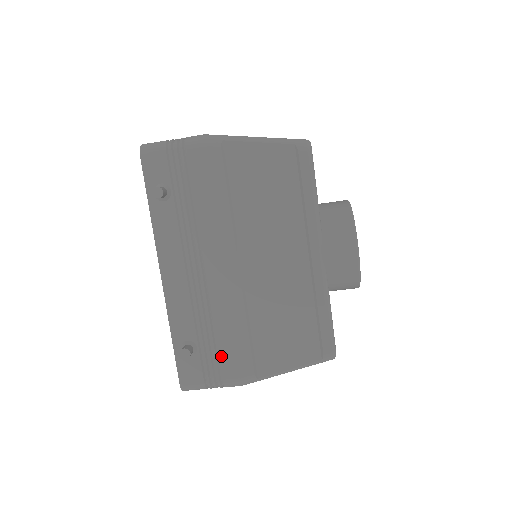
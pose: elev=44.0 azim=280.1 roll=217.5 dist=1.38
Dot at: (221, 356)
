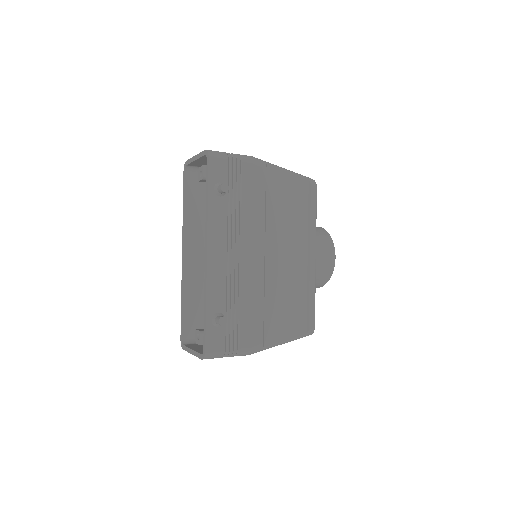
Dot at: (241, 327)
